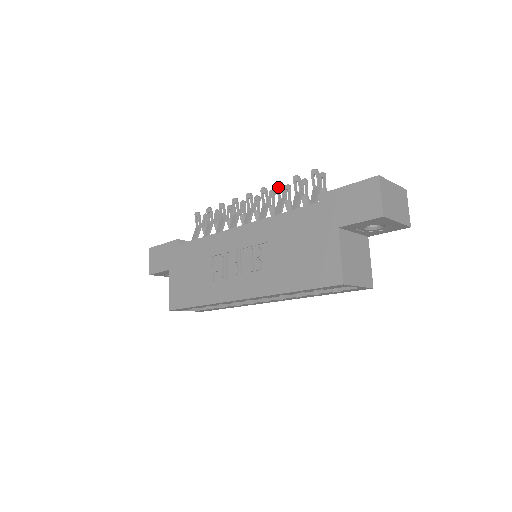
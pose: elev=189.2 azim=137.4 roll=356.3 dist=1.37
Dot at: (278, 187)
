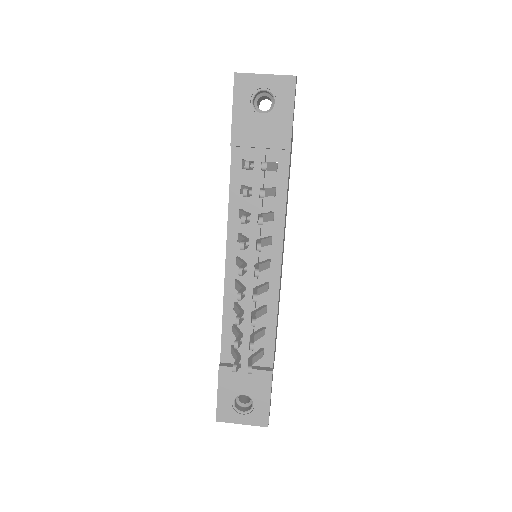
Dot at: (237, 318)
